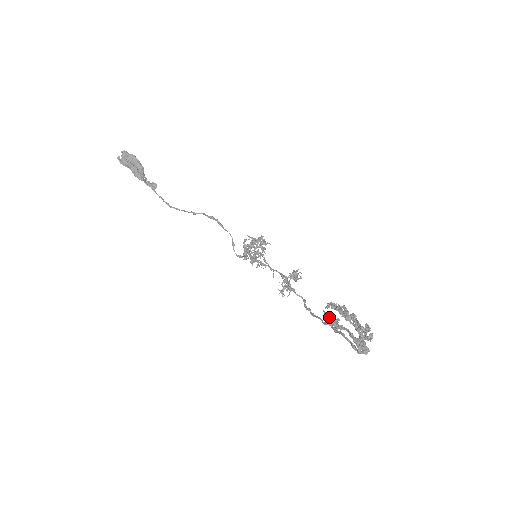
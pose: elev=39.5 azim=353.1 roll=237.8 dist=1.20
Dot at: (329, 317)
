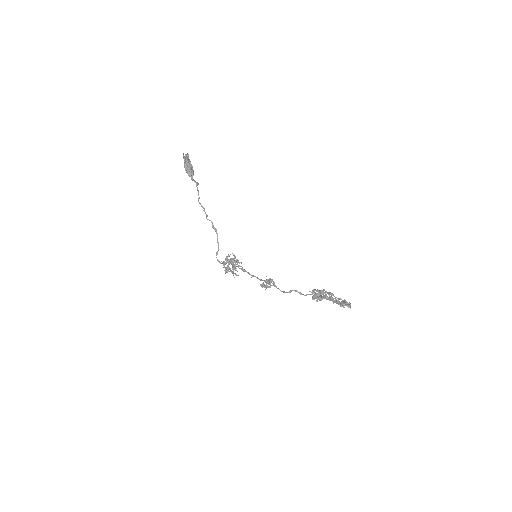
Dot at: (317, 293)
